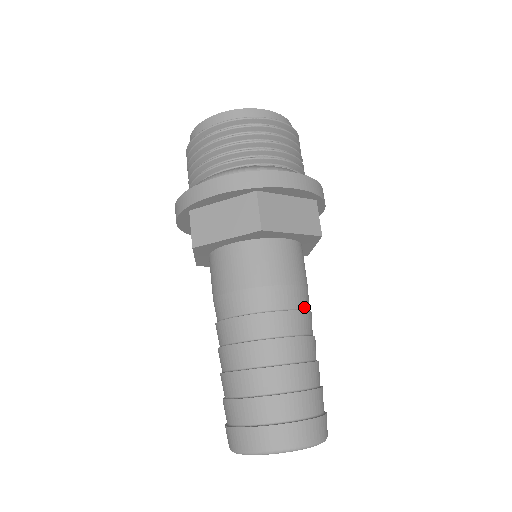
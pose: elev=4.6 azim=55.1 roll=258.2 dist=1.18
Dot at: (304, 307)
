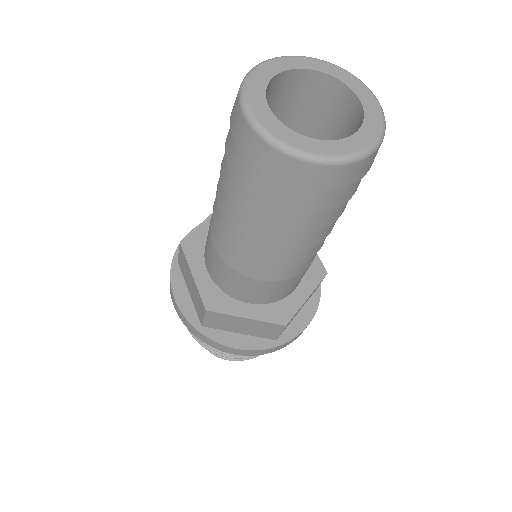
Dot at: occluded
